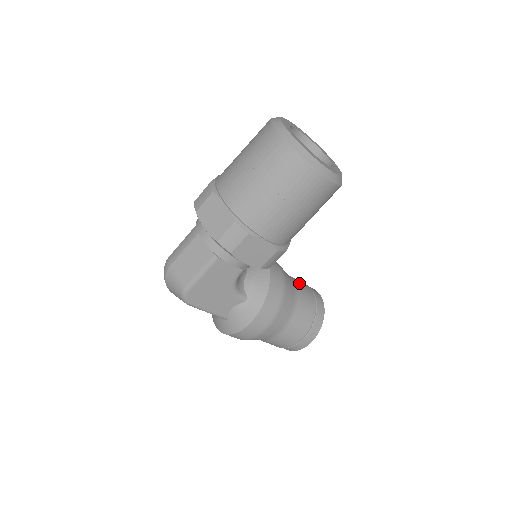
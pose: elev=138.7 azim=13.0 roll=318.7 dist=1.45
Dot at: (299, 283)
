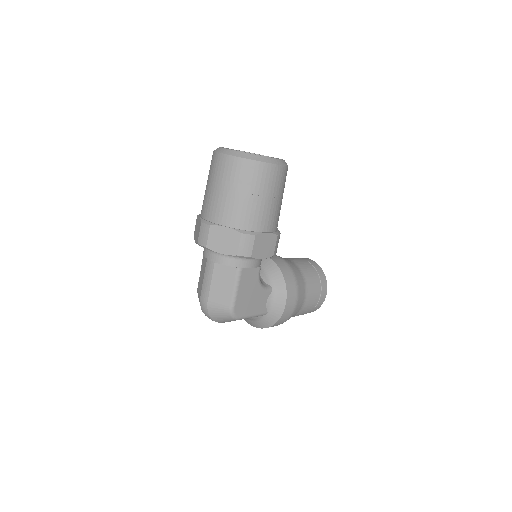
Dot at: (291, 259)
